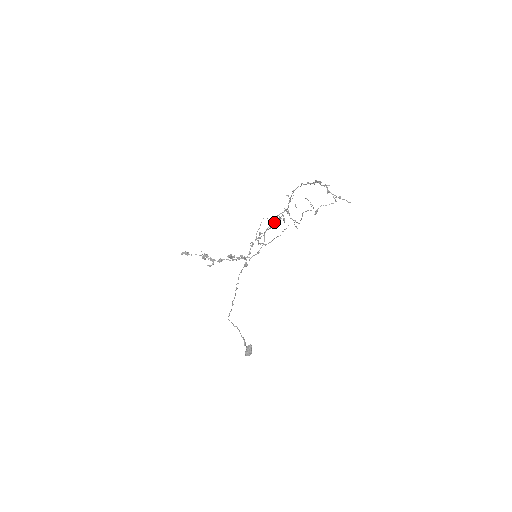
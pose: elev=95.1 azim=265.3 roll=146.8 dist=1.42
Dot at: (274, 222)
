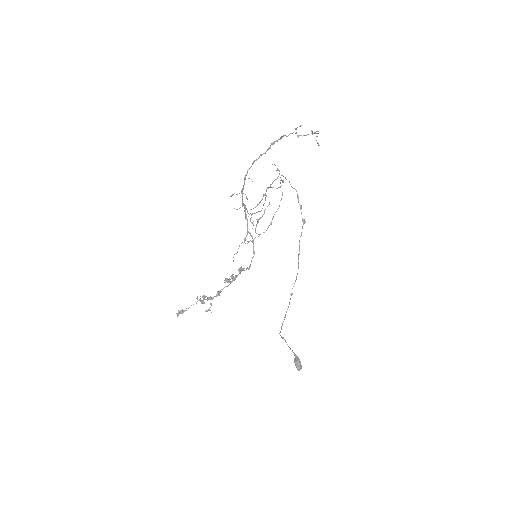
Dot at: occluded
